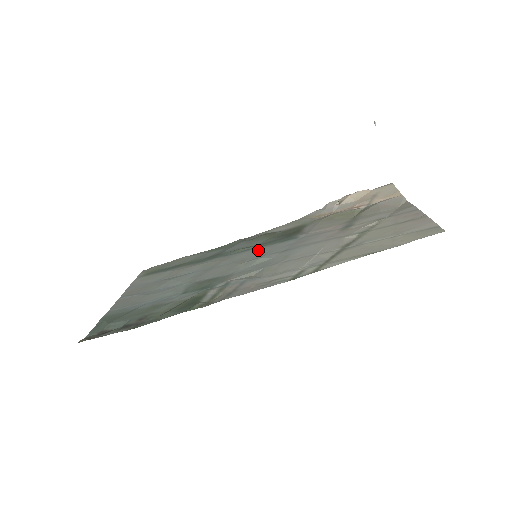
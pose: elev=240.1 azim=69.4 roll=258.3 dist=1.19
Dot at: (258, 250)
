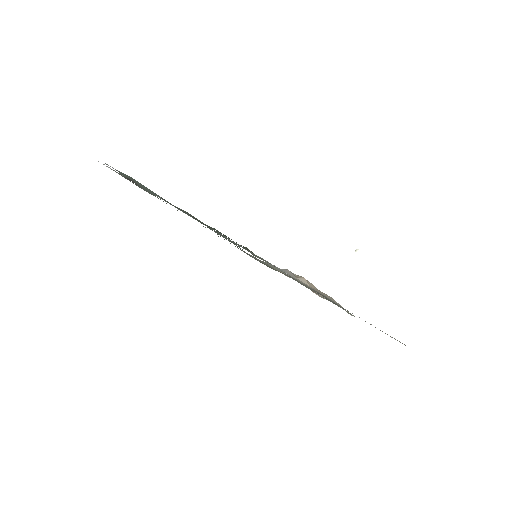
Dot at: occluded
